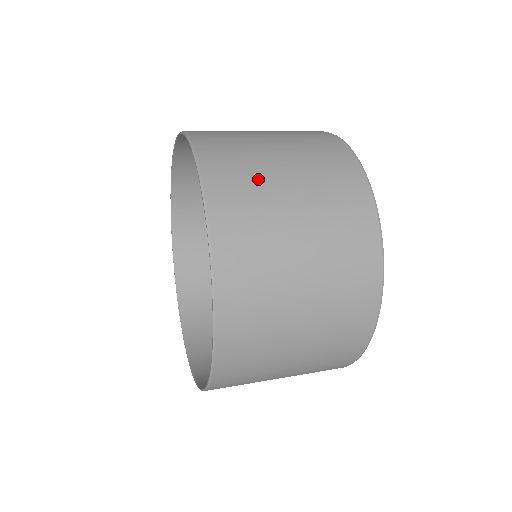
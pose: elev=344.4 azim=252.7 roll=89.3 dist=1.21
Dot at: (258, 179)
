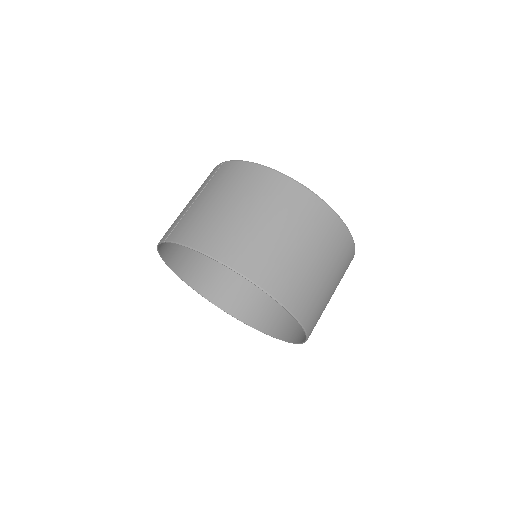
Dot at: (236, 229)
